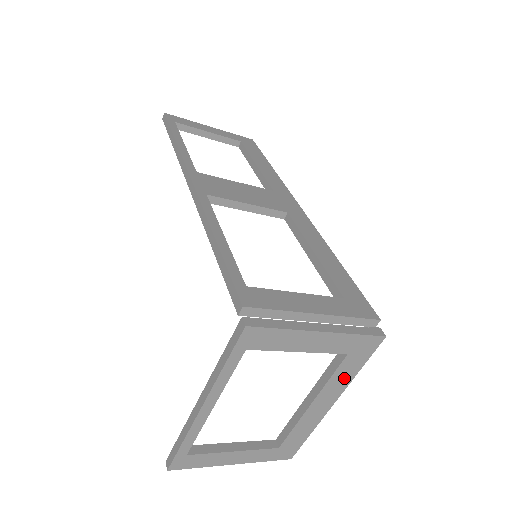
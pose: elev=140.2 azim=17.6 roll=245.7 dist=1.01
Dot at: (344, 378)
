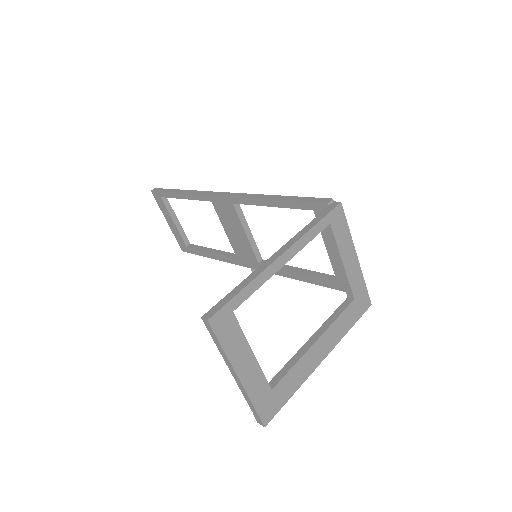
Dot at: (341, 328)
